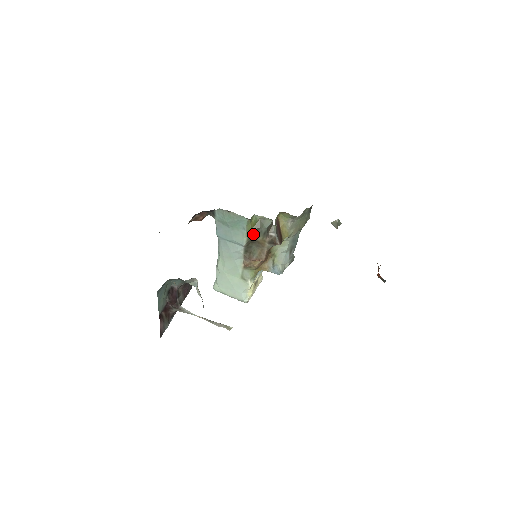
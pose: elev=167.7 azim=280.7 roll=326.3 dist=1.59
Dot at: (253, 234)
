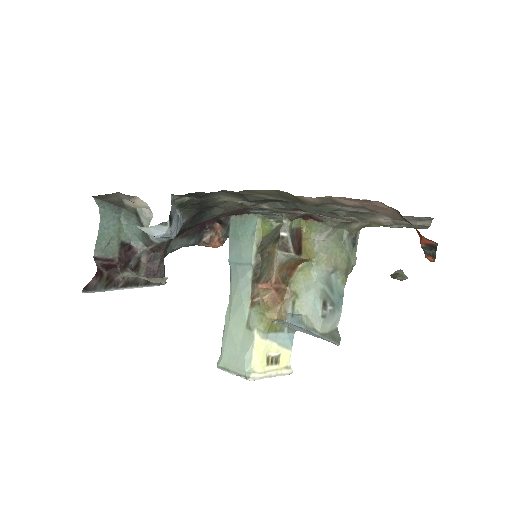
Dot at: (264, 243)
